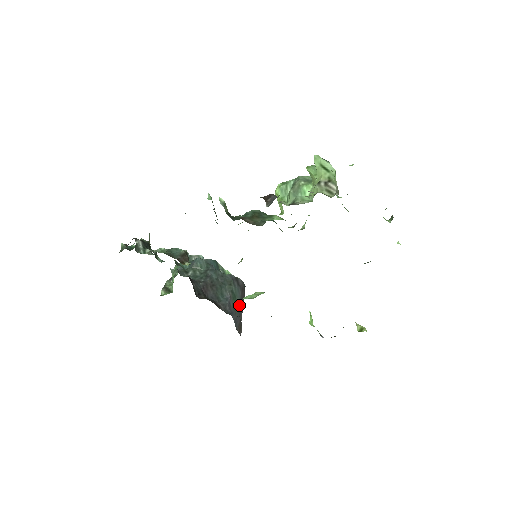
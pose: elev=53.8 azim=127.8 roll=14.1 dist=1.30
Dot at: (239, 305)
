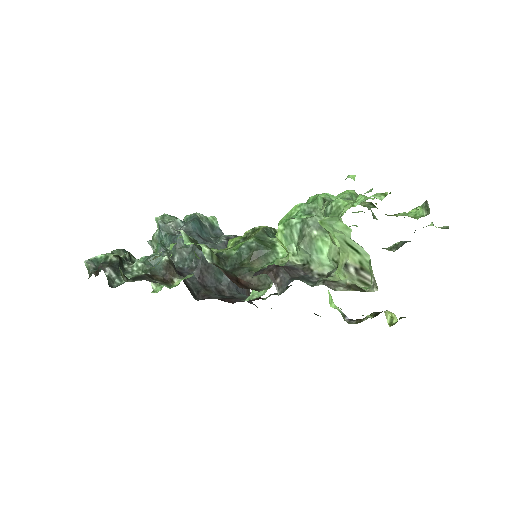
Dot at: occluded
